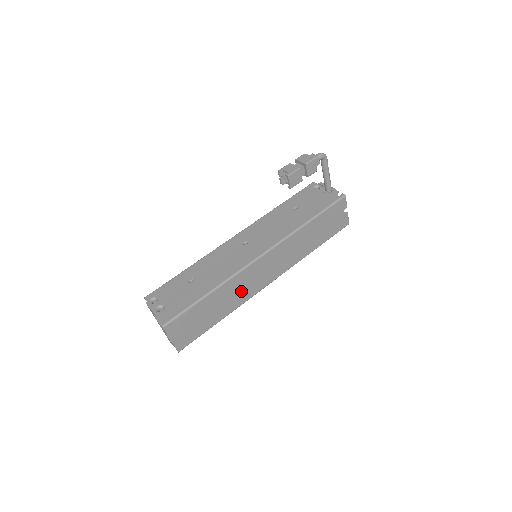
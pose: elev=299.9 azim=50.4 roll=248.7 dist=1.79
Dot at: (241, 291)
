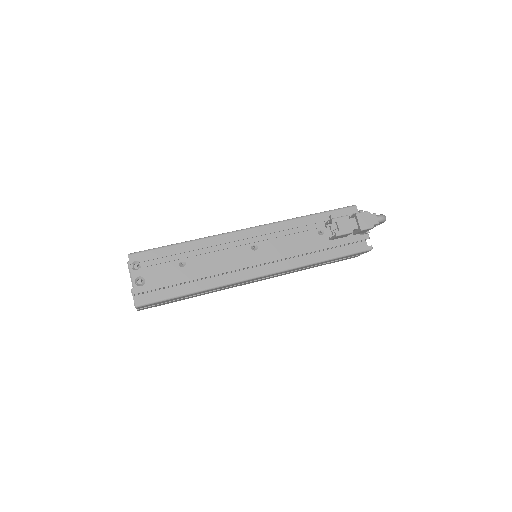
Dot at: (223, 288)
